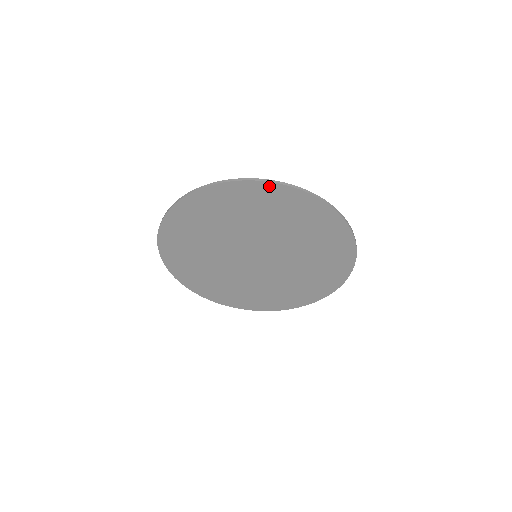
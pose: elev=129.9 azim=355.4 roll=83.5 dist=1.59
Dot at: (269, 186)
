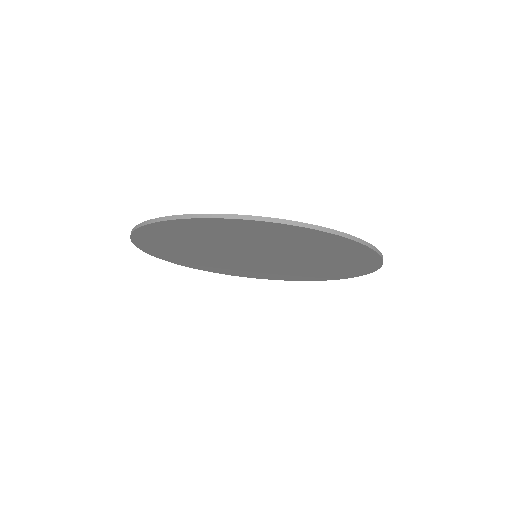
Dot at: (190, 221)
